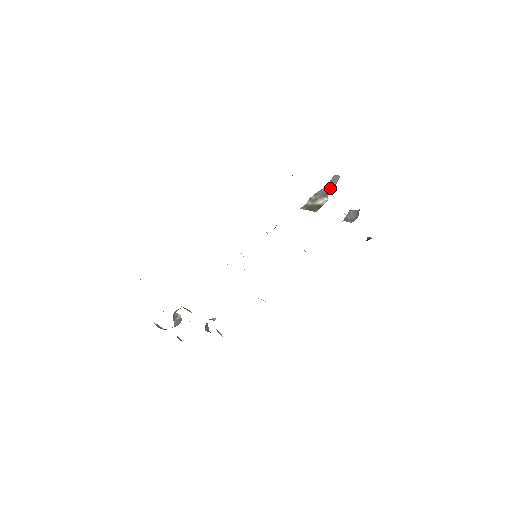
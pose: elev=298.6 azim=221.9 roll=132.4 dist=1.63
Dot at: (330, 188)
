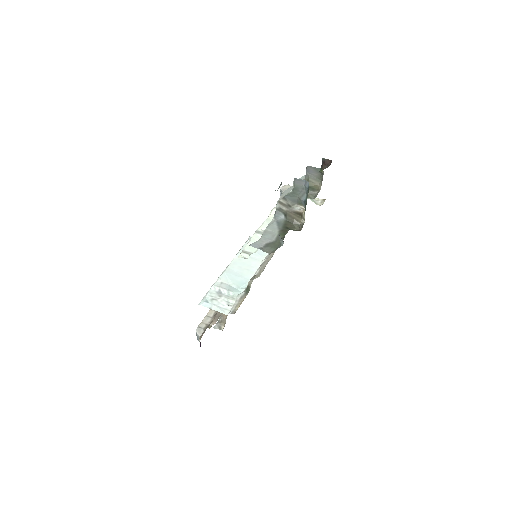
Dot at: (302, 198)
